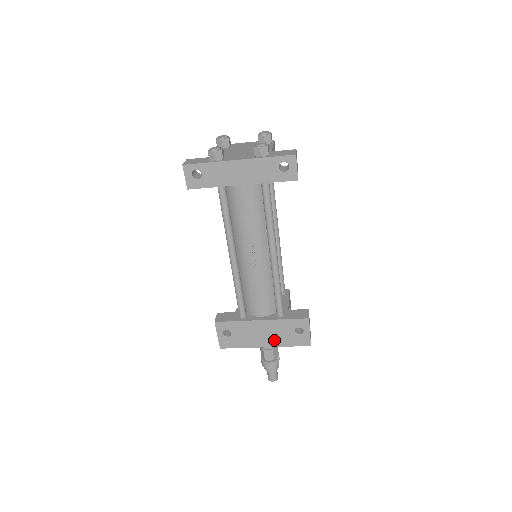
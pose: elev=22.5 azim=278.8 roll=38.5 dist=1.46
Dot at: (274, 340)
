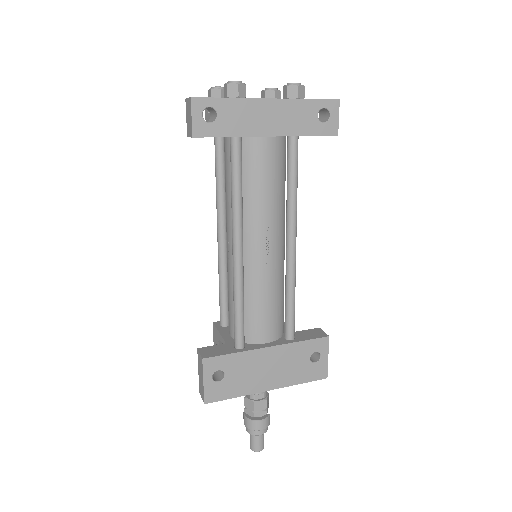
Dot at: (282, 377)
